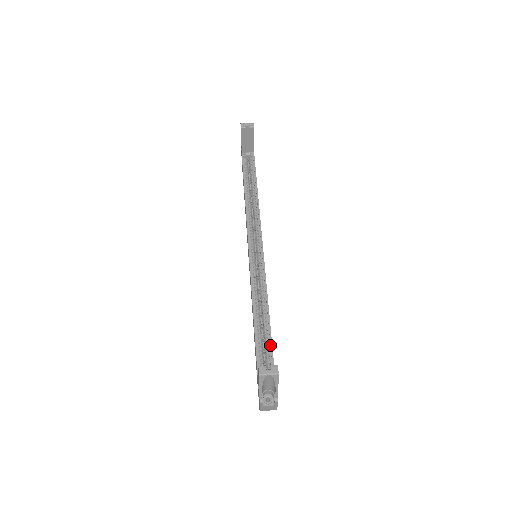
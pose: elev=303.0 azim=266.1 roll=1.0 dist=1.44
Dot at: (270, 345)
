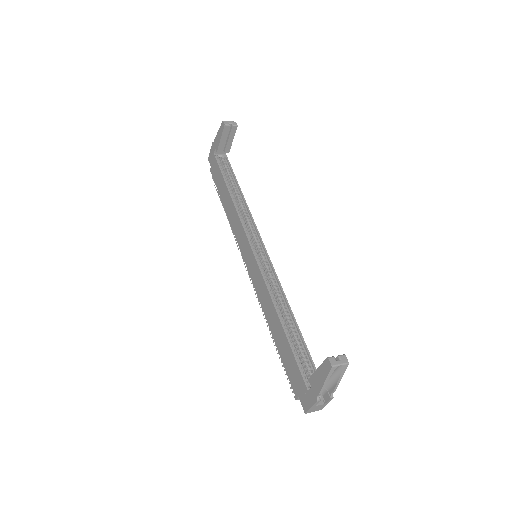
Dot at: (303, 343)
